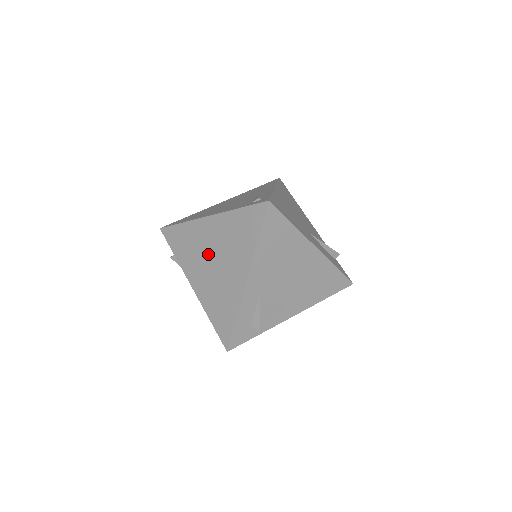
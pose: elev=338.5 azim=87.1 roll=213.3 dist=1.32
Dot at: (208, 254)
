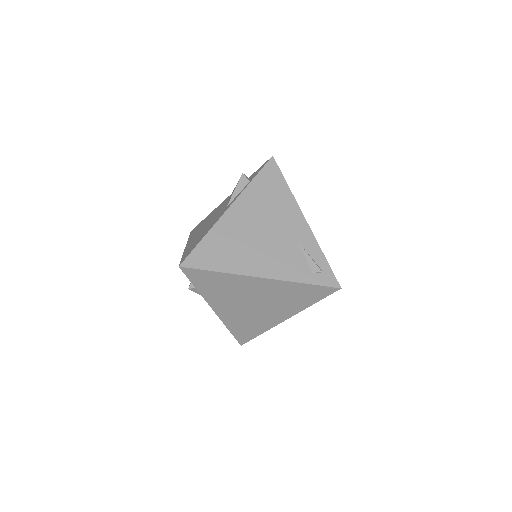
Dot at: (248, 299)
